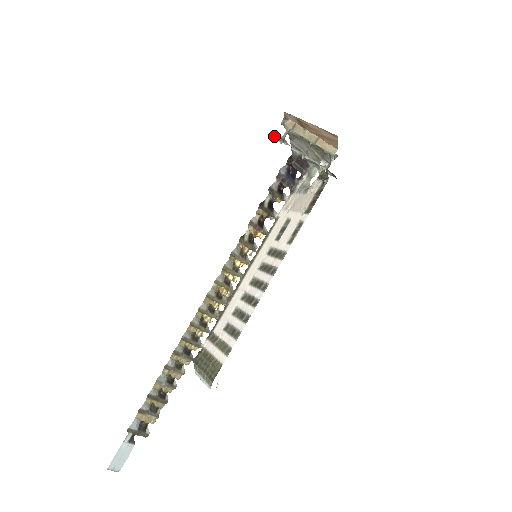
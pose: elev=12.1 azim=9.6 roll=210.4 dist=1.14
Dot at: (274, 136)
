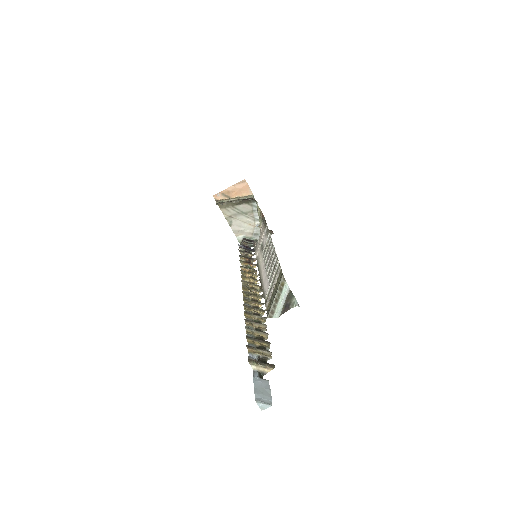
Dot at: occluded
